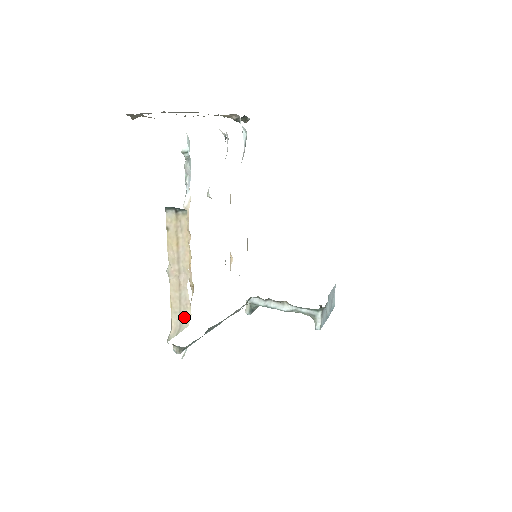
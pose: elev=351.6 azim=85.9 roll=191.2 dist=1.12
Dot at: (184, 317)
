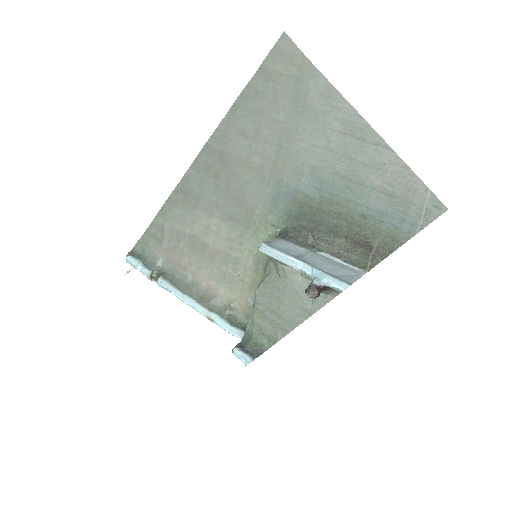
Dot at: occluded
